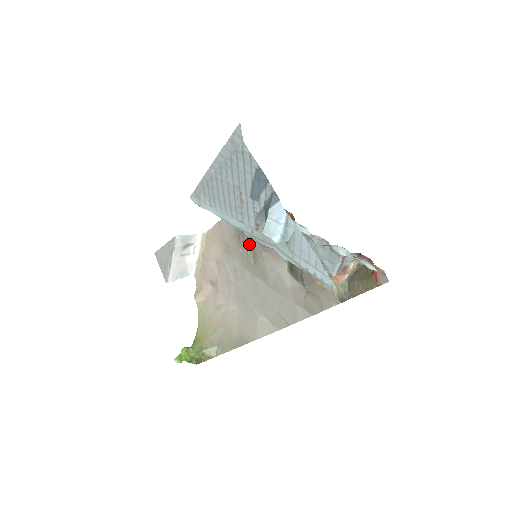
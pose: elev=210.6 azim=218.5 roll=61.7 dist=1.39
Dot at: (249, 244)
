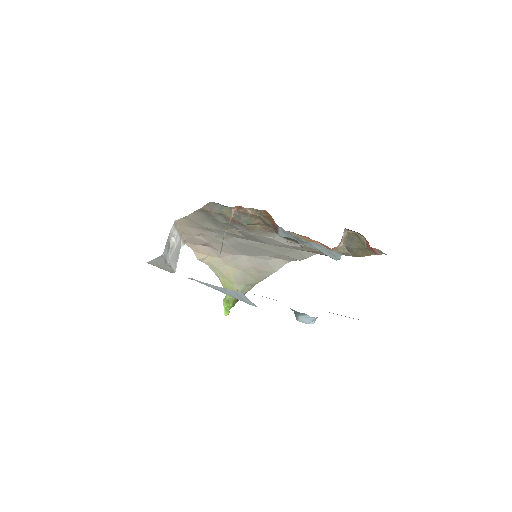
Dot at: (230, 227)
